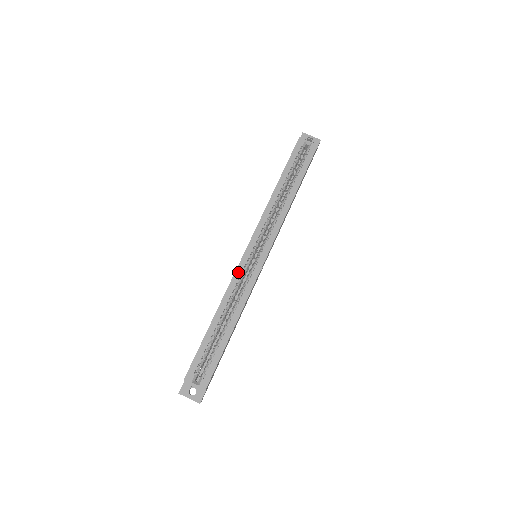
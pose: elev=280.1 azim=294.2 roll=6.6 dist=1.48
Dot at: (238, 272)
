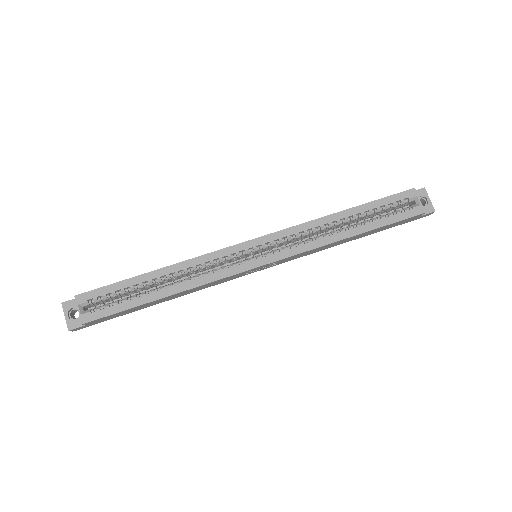
Dot at: (221, 253)
